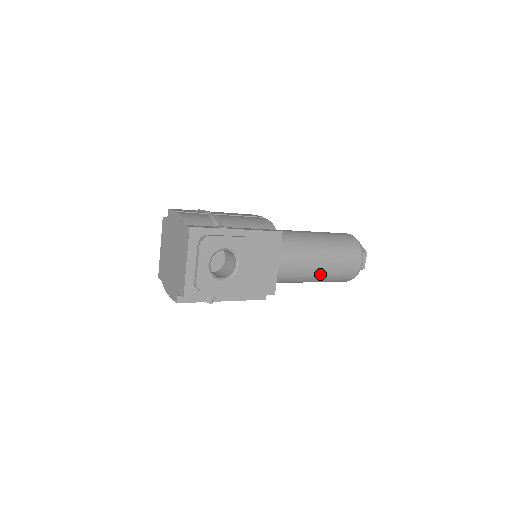
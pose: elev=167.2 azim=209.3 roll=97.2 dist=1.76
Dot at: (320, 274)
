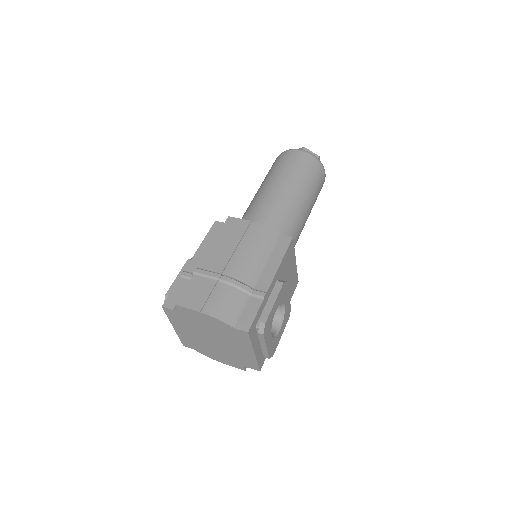
Dot at: occluded
